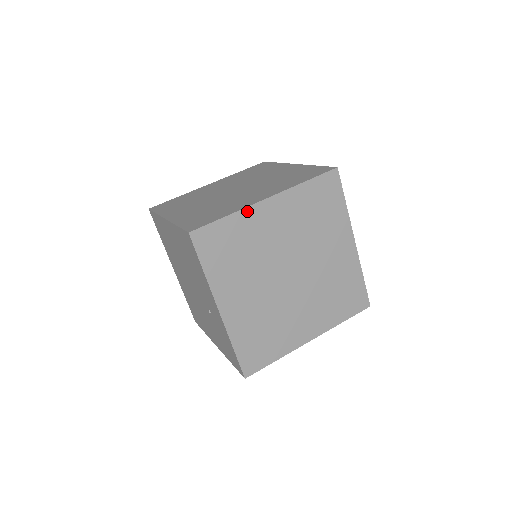
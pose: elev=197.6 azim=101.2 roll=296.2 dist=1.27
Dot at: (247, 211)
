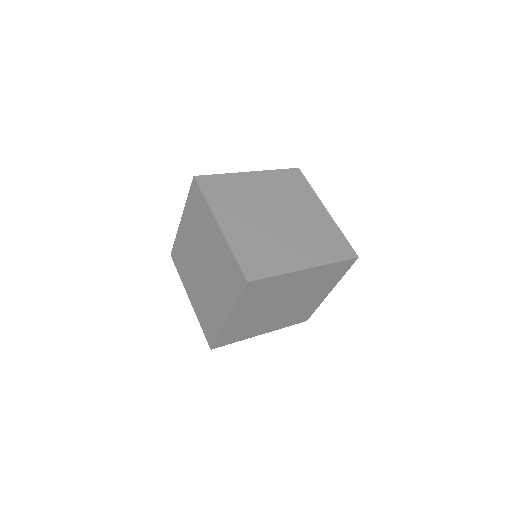
Dot at: (235, 175)
